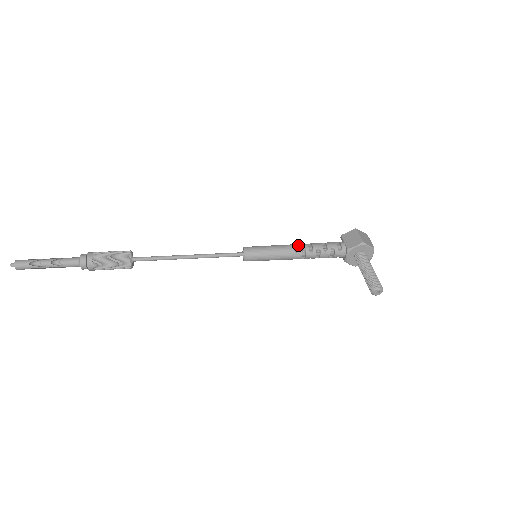
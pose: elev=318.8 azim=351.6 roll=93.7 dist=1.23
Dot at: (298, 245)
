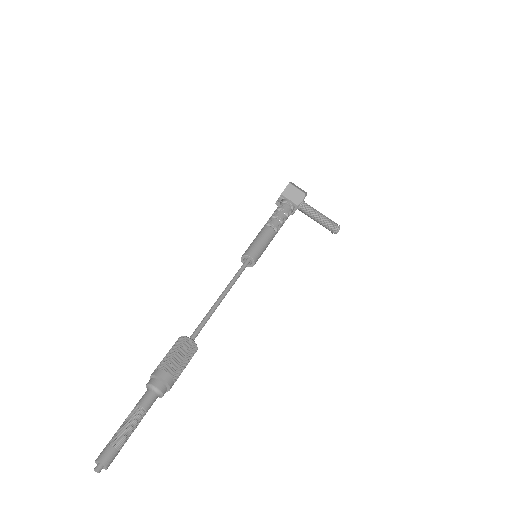
Dot at: (273, 224)
